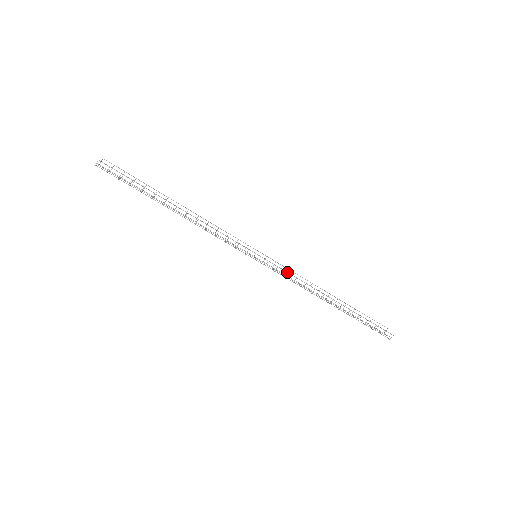
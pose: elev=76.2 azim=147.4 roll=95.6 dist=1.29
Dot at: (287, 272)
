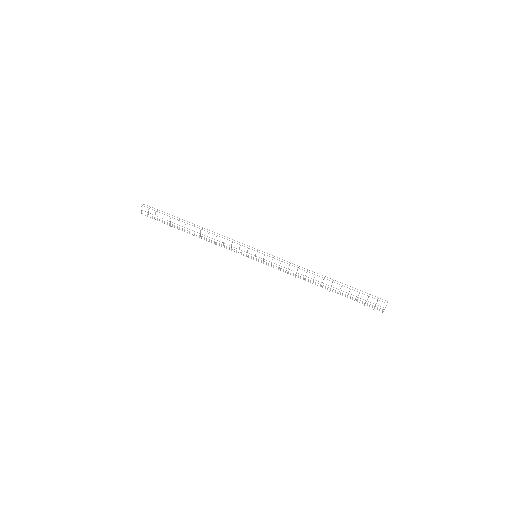
Dot at: (282, 259)
